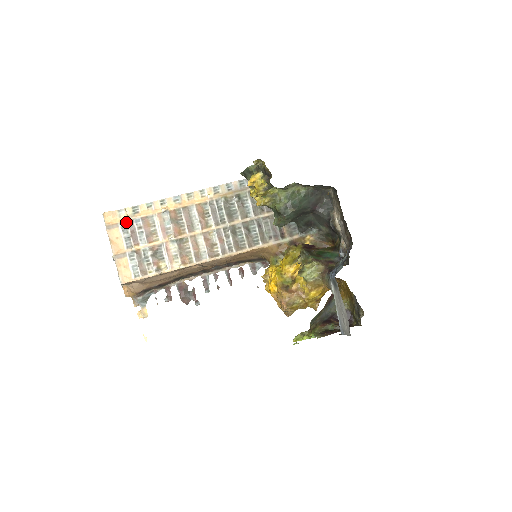
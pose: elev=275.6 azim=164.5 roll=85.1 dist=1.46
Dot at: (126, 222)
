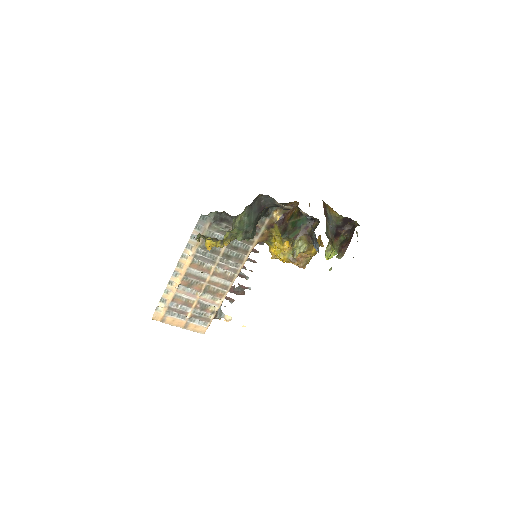
Dot at: (167, 311)
